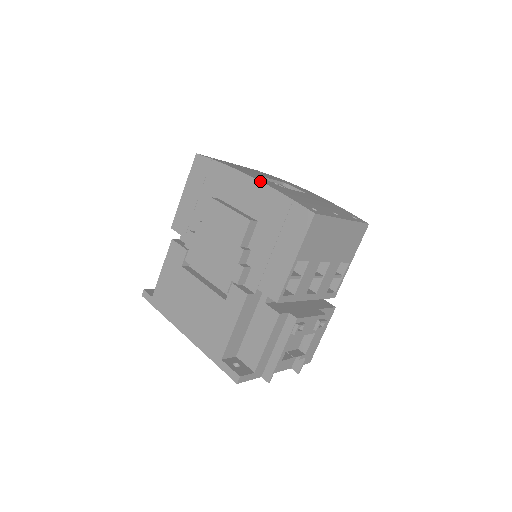
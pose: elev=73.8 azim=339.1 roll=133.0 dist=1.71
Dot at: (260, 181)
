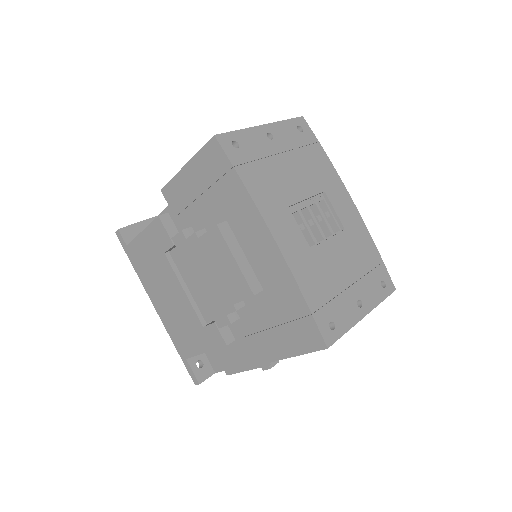
Dot at: (283, 258)
